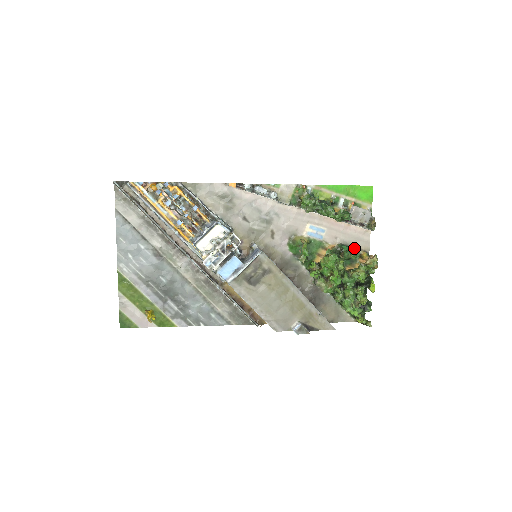
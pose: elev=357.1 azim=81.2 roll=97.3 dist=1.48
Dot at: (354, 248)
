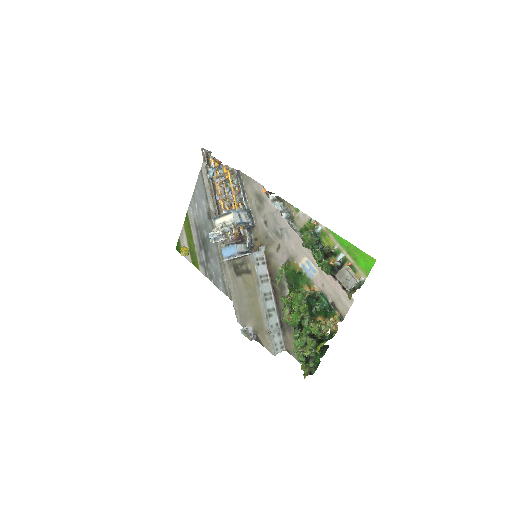
Dot at: (333, 305)
